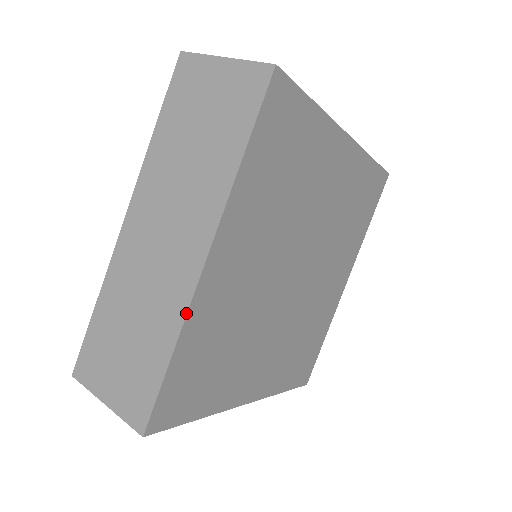
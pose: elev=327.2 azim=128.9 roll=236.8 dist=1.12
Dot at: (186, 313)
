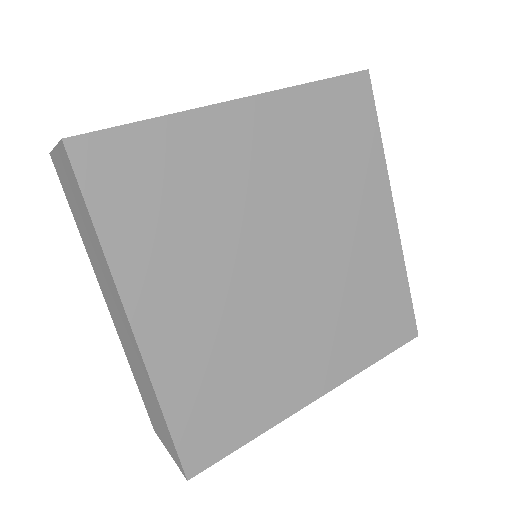
Dot at: occluded
